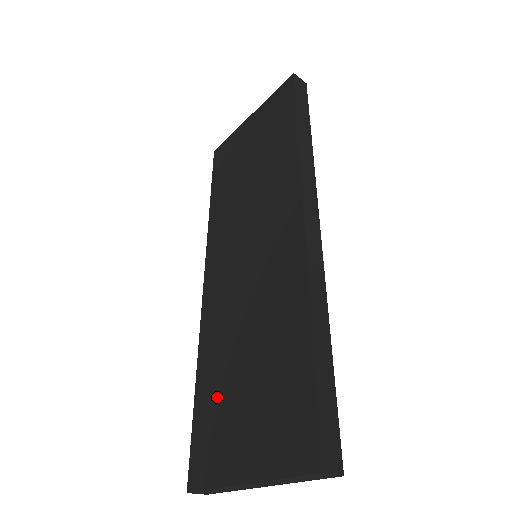
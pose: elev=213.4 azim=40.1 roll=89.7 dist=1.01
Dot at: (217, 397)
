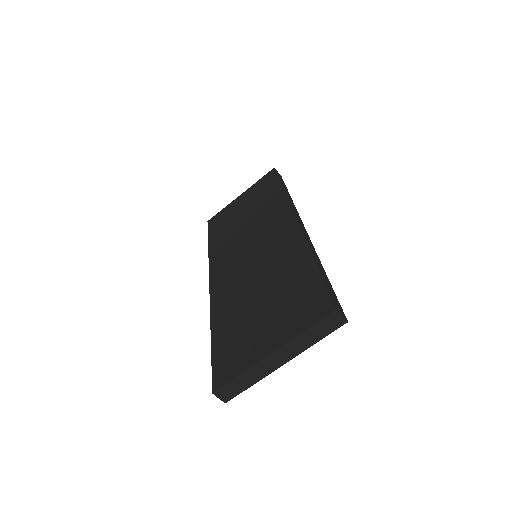
Dot at: (236, 328)
